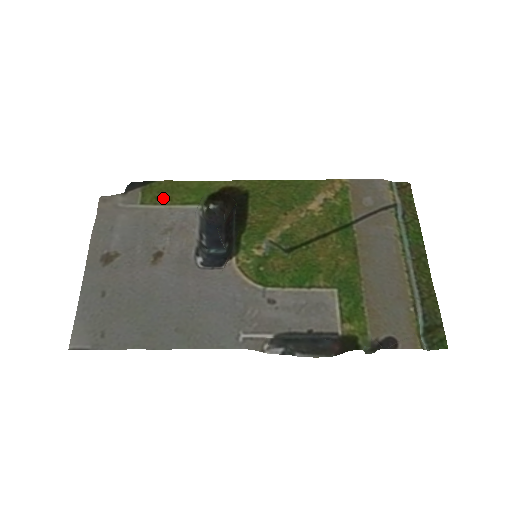
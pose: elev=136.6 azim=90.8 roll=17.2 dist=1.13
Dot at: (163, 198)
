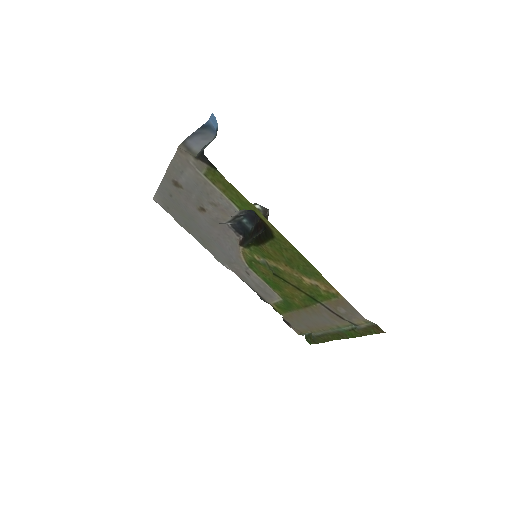
Dot at: (219, 186)
